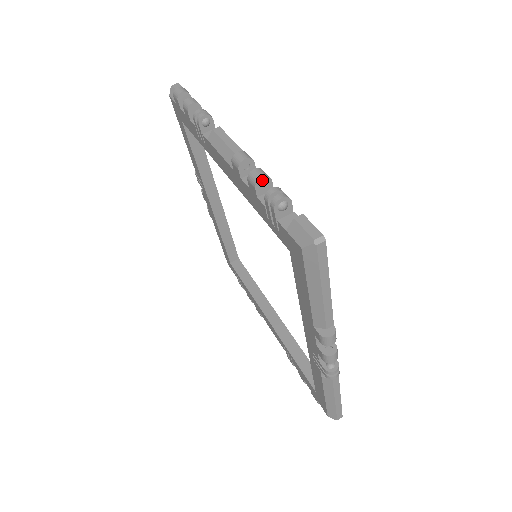
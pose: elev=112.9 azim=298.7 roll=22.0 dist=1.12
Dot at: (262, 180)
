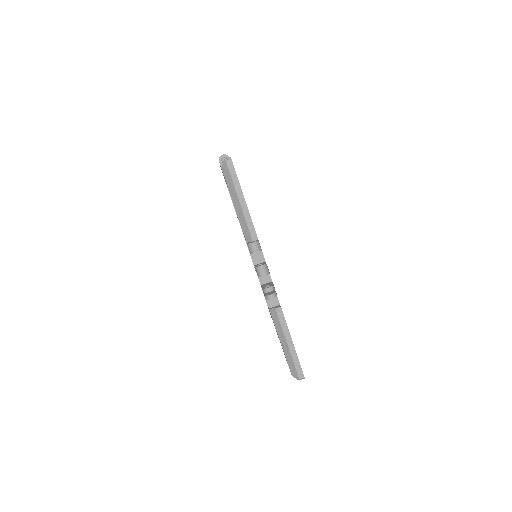
Dot at: occluded
